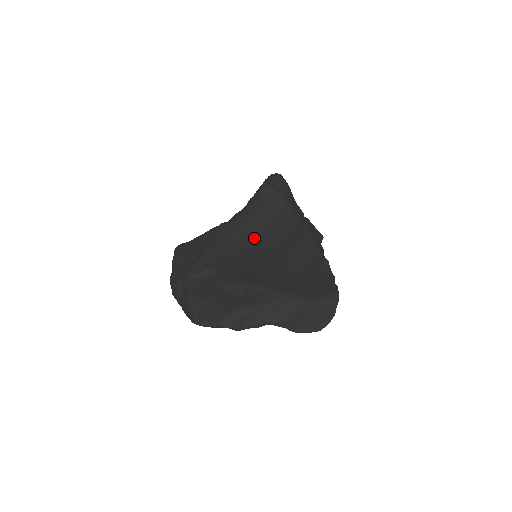
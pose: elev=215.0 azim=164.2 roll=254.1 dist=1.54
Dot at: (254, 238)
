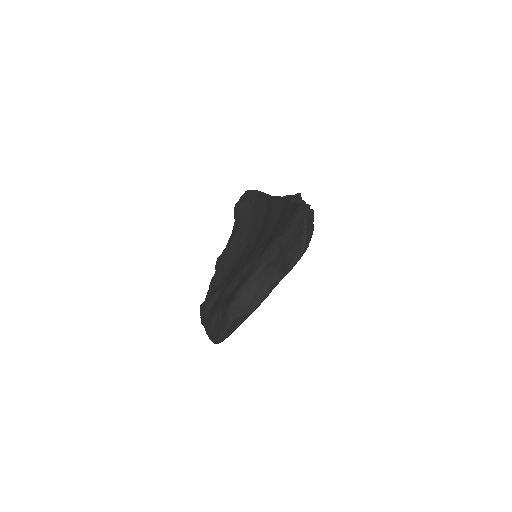
Dot at: (245, 245)
